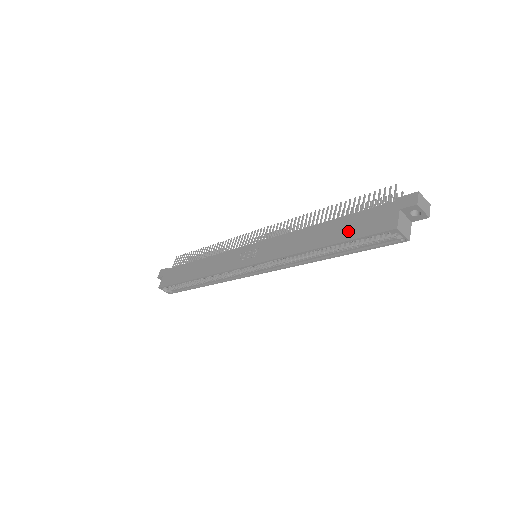
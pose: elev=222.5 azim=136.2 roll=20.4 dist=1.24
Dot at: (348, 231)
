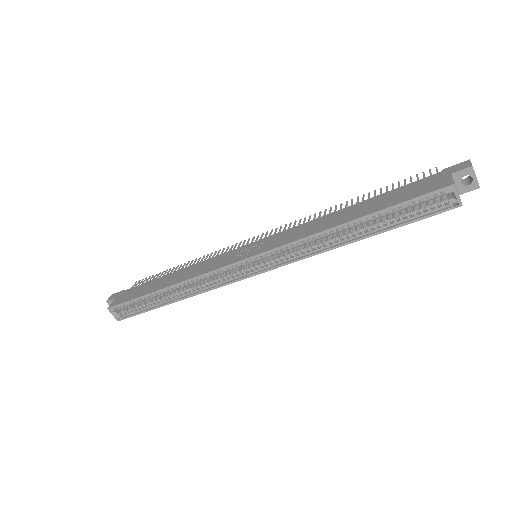
Dot at: (389, 201)
